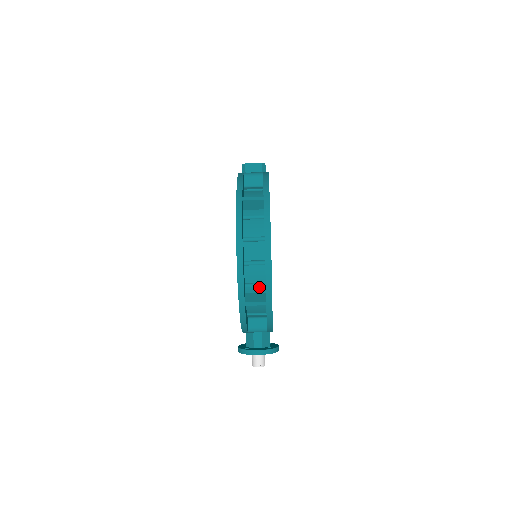
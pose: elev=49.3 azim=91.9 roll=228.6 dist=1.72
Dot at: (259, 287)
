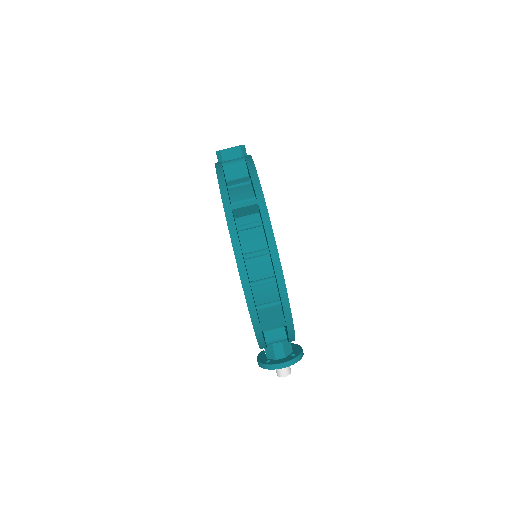
Dot at: (273, 306)
